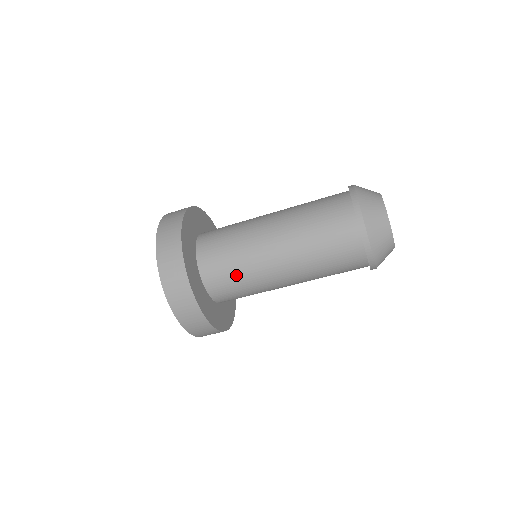
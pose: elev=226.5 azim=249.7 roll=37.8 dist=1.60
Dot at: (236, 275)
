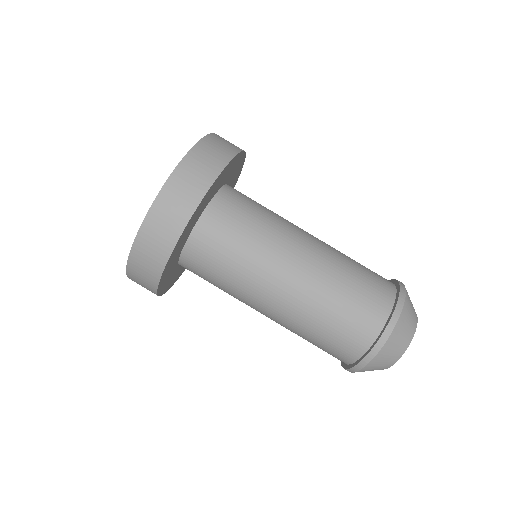
Dot at: (259, 212)
